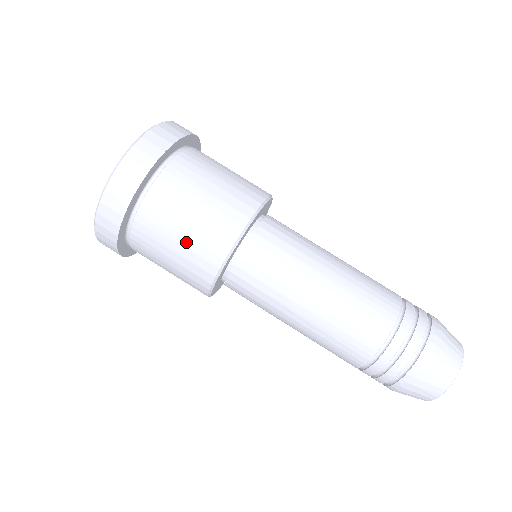
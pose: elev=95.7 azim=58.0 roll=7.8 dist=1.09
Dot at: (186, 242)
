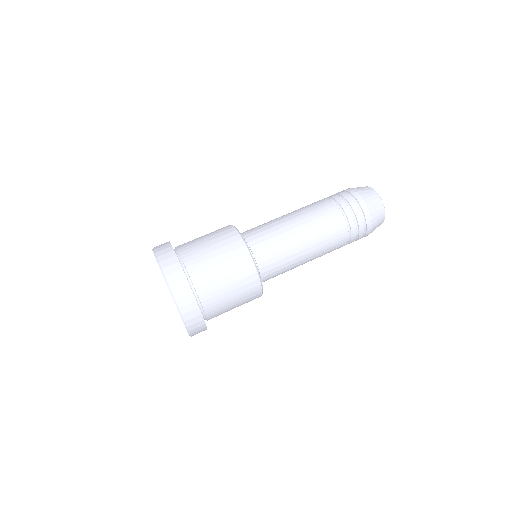
Dot at: (220, 253)
